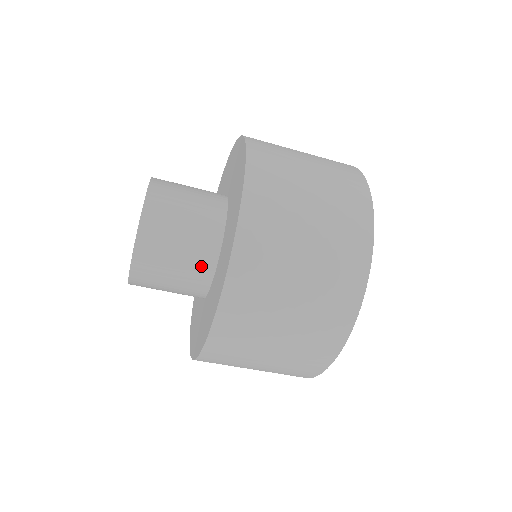
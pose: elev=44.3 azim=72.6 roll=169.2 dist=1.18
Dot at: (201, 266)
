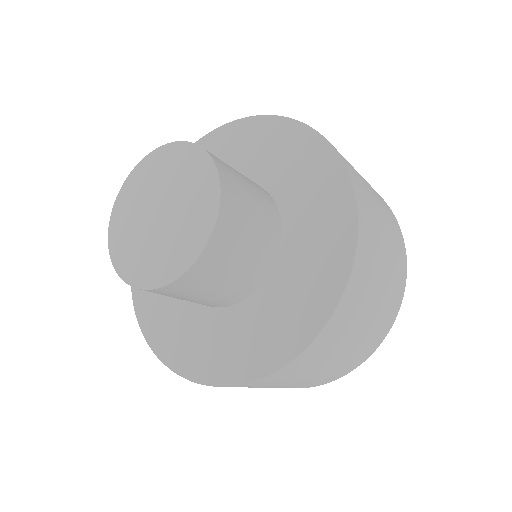
Dot at: (211, 304)
